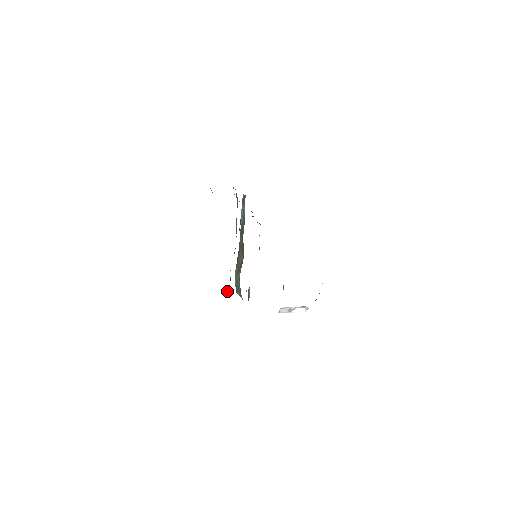
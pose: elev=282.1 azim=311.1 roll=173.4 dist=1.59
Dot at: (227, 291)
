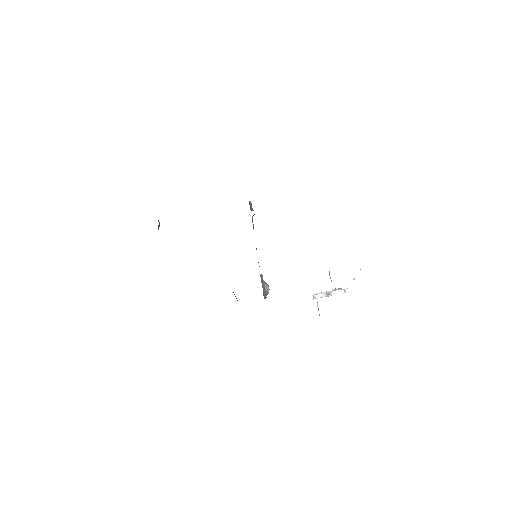
Dot at: occluded
